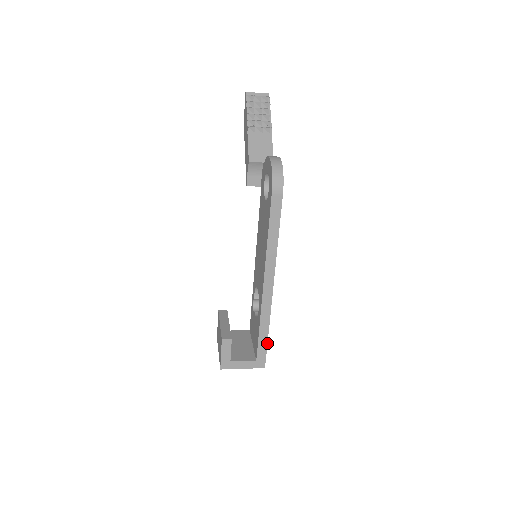
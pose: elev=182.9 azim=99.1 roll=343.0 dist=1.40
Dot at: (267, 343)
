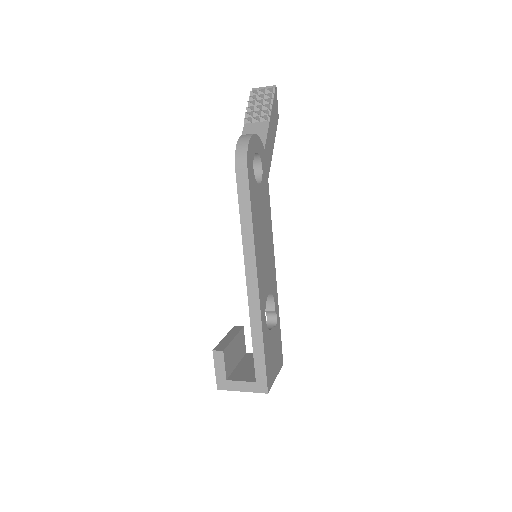
Dot at: (264, 359)
